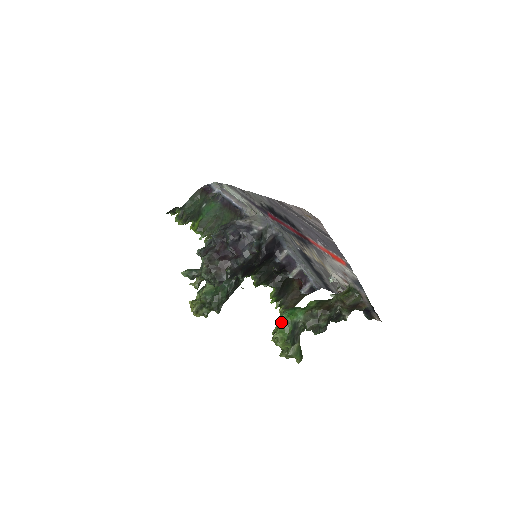
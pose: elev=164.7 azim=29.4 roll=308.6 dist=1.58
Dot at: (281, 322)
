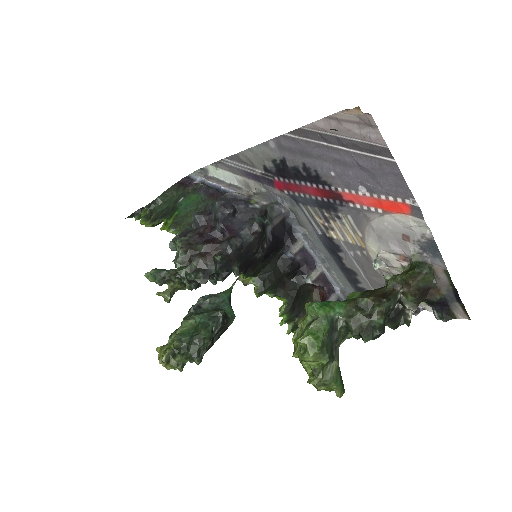
Dot at: (308, 321)
